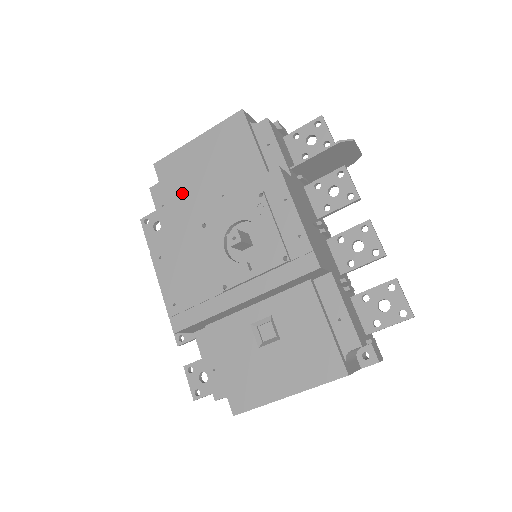
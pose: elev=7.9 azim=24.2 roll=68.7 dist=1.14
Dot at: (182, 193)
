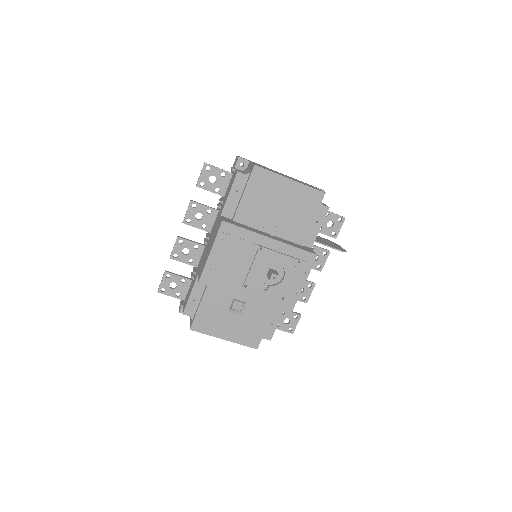
Dot at: (256, 201)
